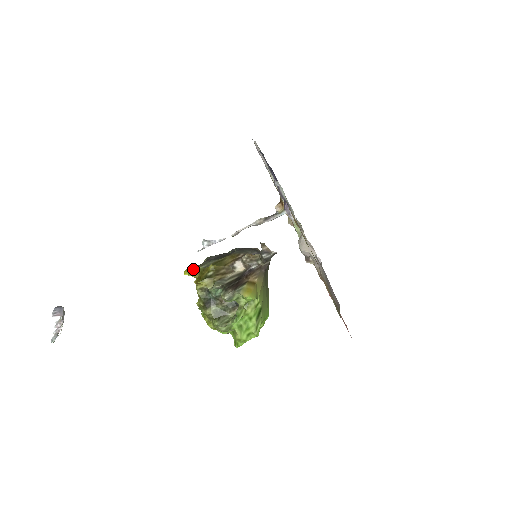
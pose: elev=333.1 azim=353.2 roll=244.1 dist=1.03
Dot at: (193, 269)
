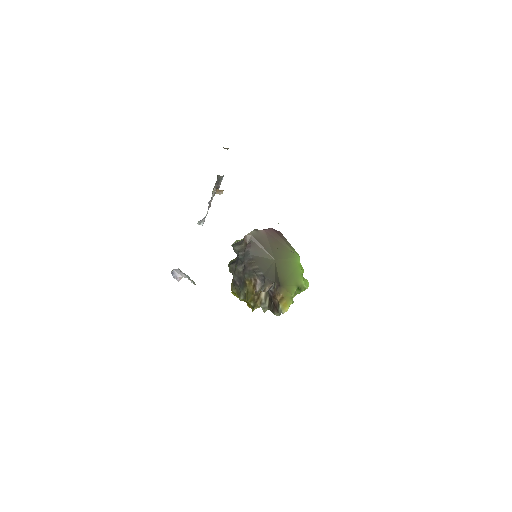
Dot at: (235, 293)
